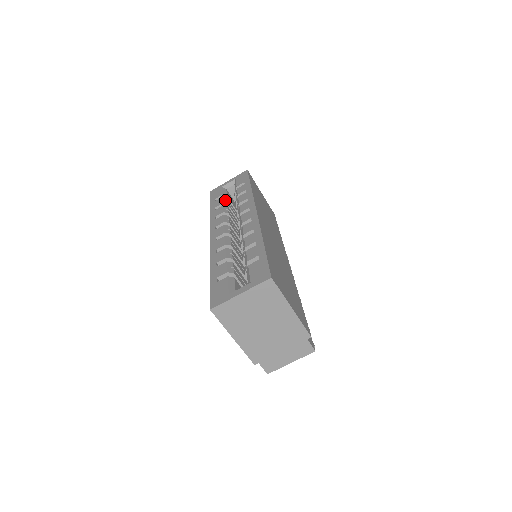
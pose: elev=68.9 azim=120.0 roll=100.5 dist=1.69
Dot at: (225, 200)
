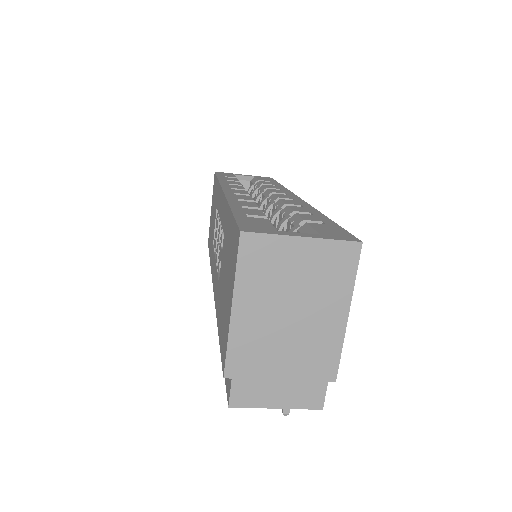
Dot at: occluded
